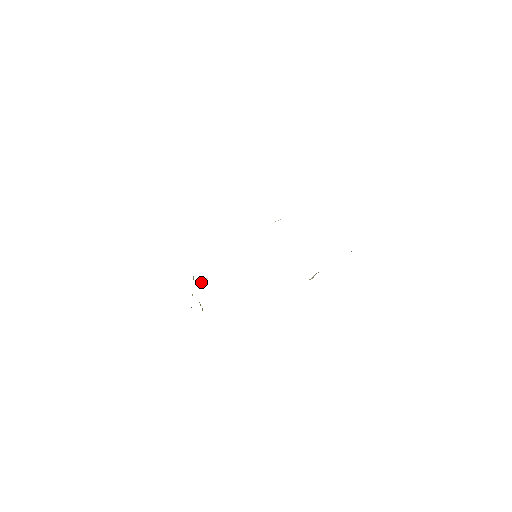
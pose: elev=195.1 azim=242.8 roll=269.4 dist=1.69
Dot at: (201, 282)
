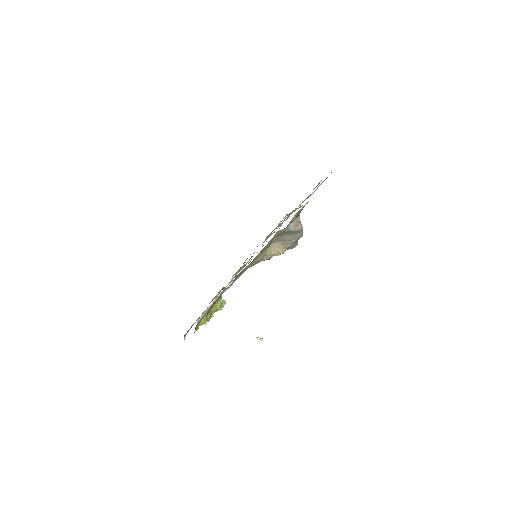
Dot at: (222, 301)
